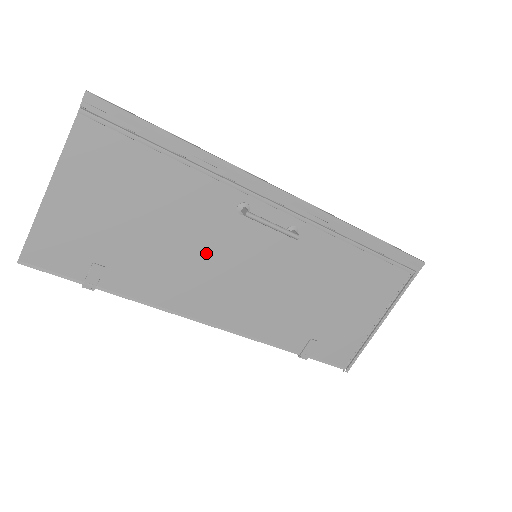
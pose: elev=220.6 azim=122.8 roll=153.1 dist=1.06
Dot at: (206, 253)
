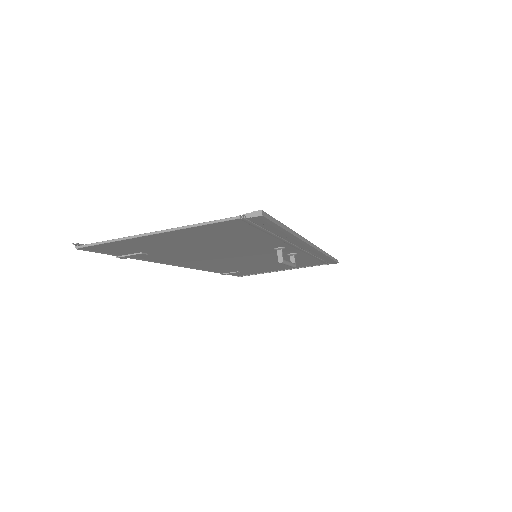
Dot at: (228, 254)
